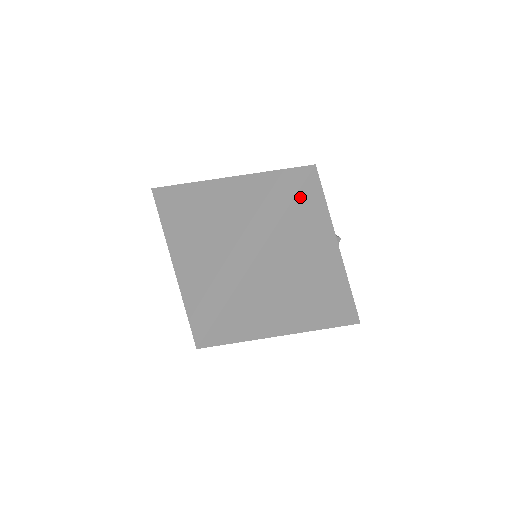
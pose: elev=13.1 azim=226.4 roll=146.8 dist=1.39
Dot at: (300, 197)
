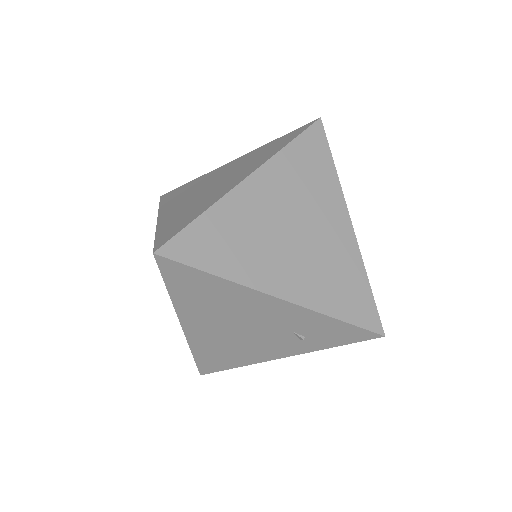
Dot at: (303, 140)
